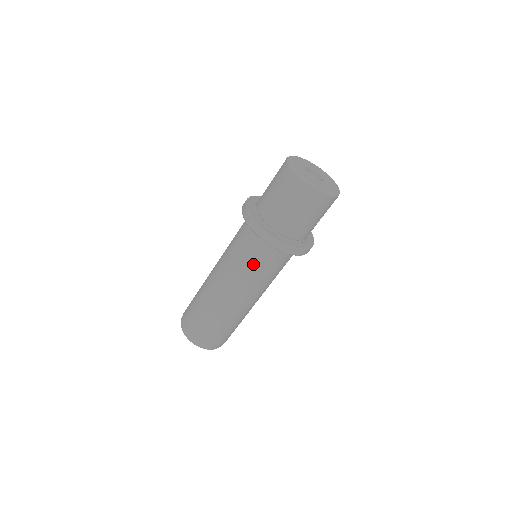
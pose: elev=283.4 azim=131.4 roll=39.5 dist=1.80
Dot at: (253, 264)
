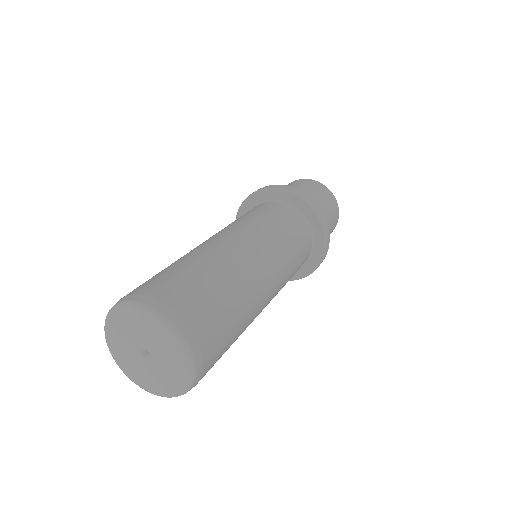
Dot at: (274, 220)
